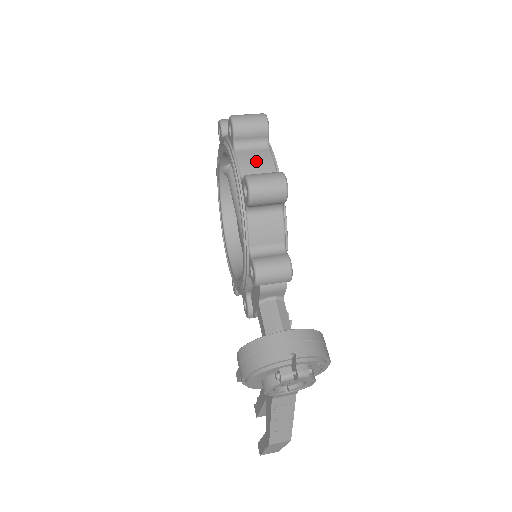
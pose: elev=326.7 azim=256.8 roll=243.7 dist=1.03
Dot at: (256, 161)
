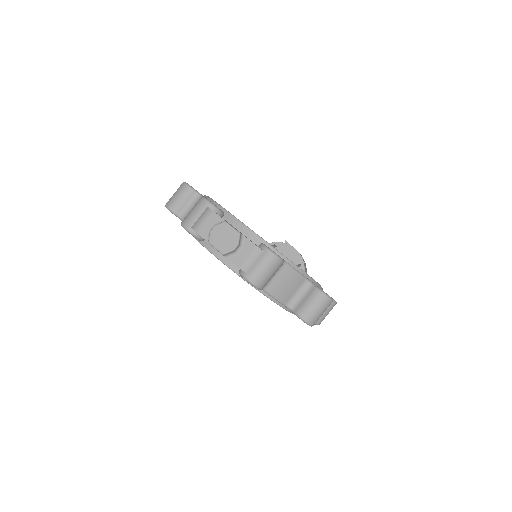
Dot at: occluded
